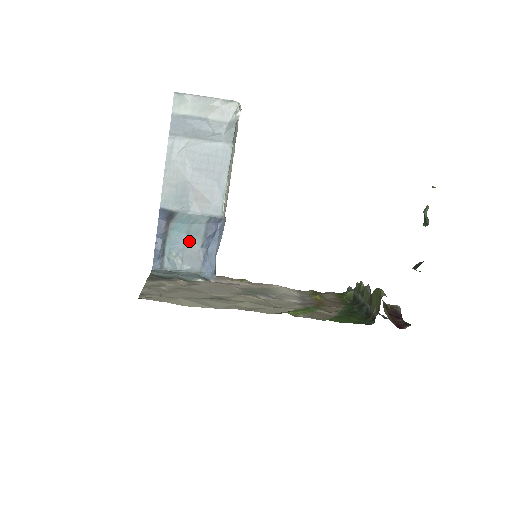
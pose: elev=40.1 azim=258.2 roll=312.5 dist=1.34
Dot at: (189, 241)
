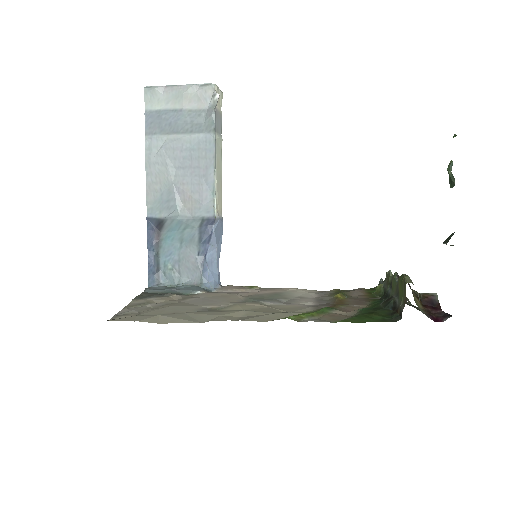
Dot at: (184, 250)
